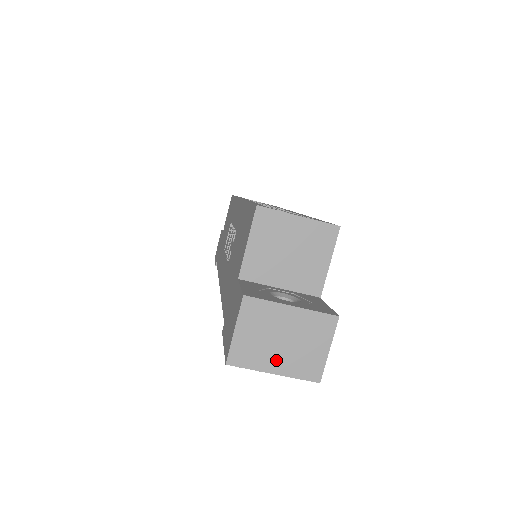
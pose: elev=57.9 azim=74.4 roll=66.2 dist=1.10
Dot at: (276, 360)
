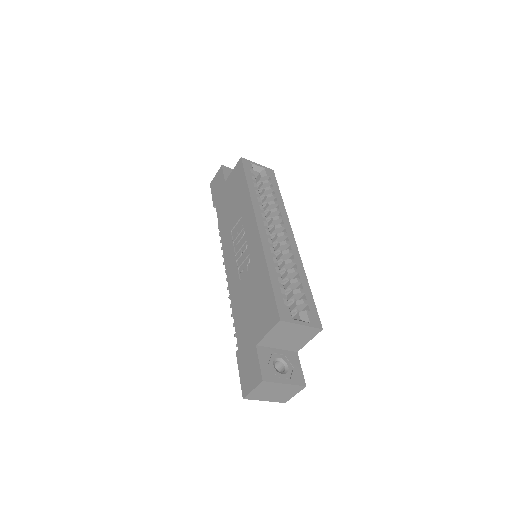
Dot at: (268, 398)
